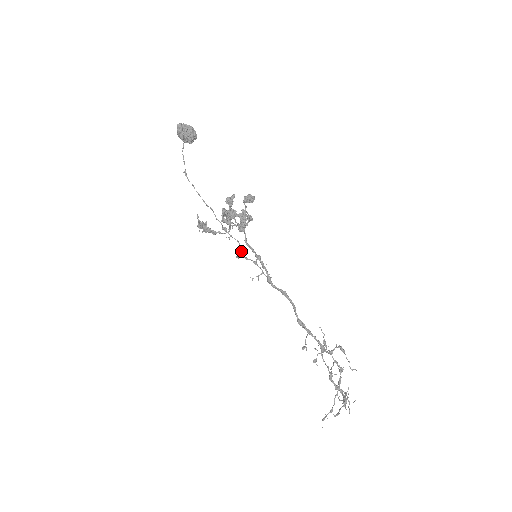
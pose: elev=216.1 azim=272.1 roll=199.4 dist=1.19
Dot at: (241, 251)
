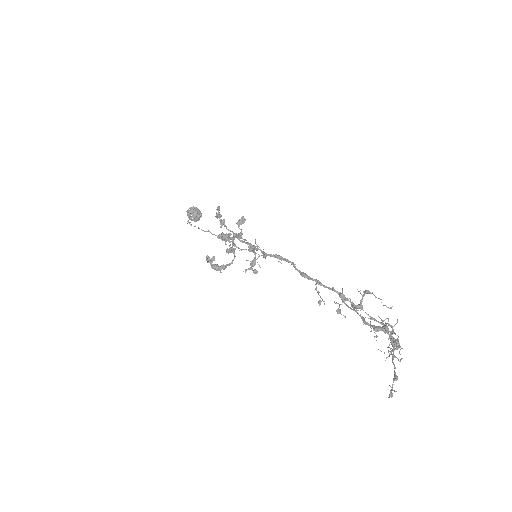
Dot at: (236, 246)
